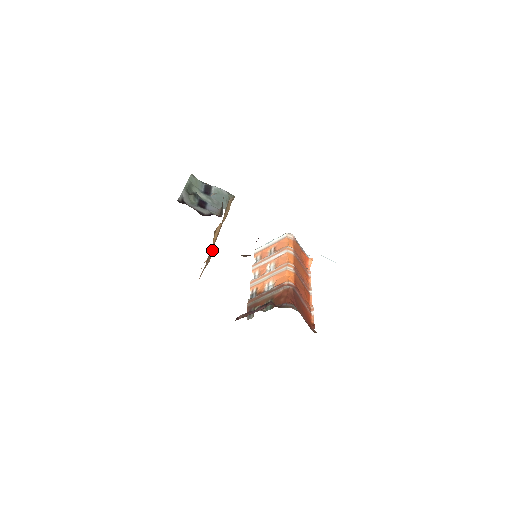
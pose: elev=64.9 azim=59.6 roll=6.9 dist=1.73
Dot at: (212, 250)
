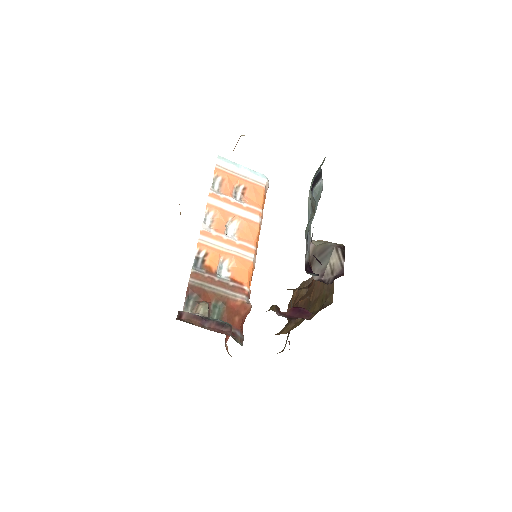
Dot at: occluded
